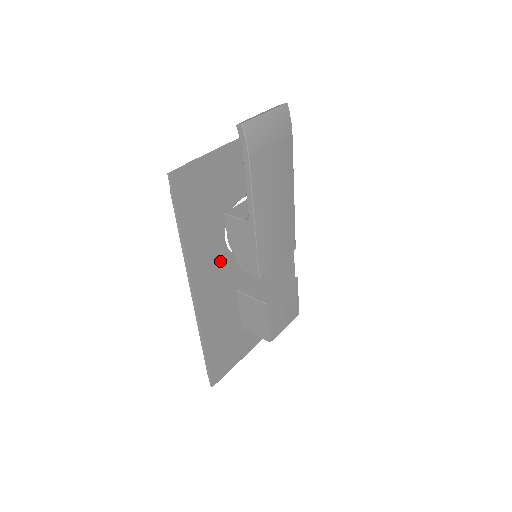
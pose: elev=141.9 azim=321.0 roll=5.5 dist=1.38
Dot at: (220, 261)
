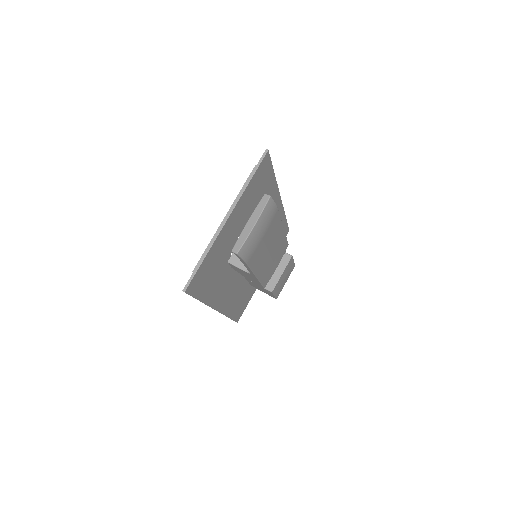
Dot at: (229, 279)
